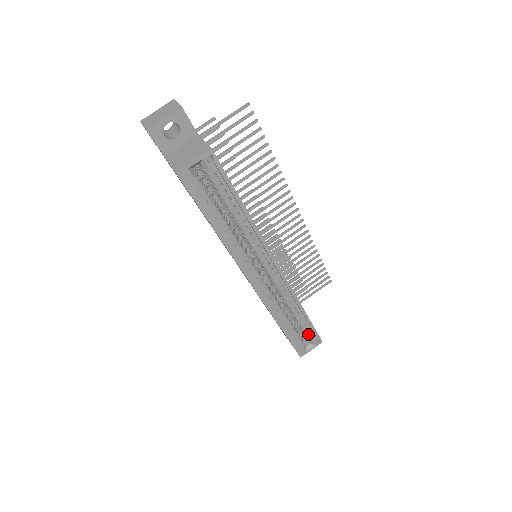
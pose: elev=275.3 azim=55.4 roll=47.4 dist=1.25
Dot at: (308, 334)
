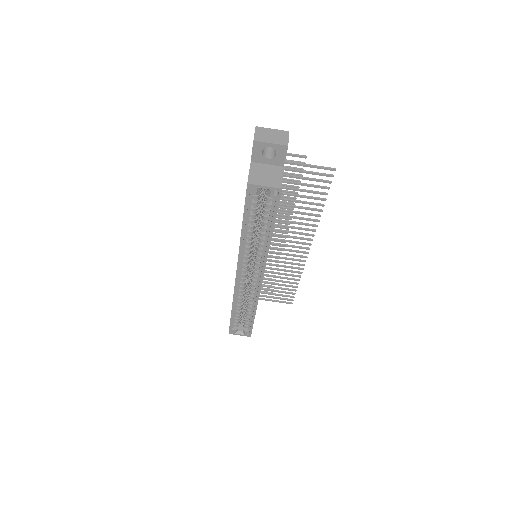
Dot at: (246, 325)
